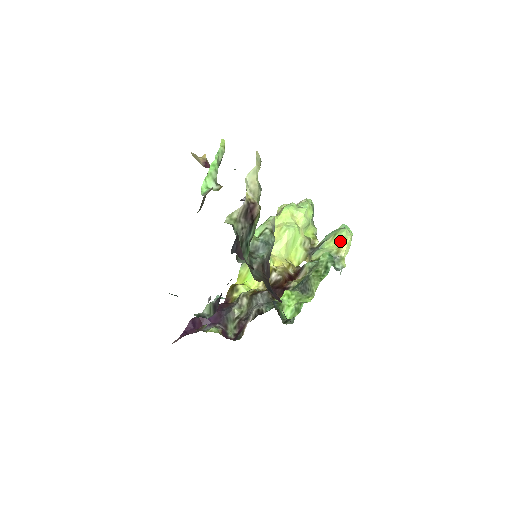
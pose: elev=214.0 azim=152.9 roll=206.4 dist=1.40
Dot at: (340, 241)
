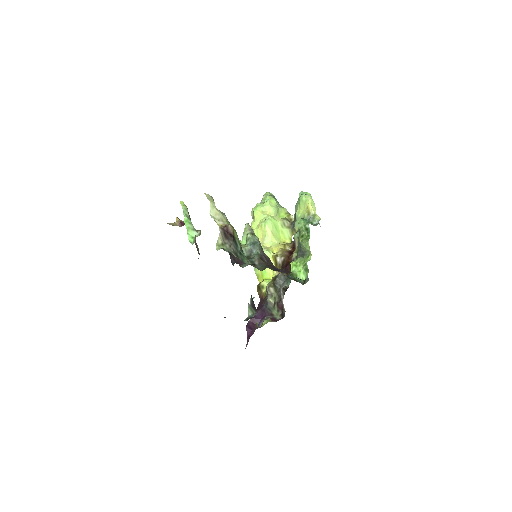
Dot at: (305, 205)
